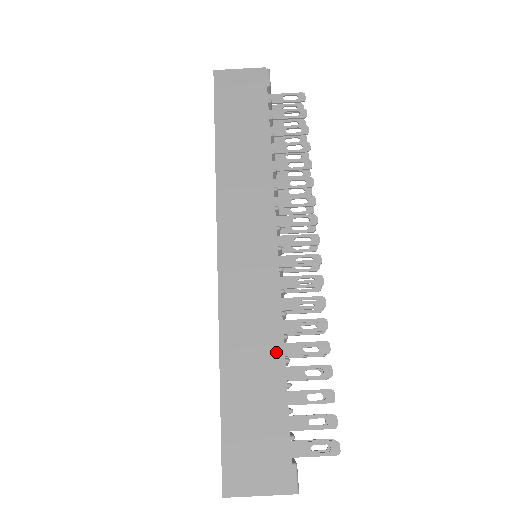
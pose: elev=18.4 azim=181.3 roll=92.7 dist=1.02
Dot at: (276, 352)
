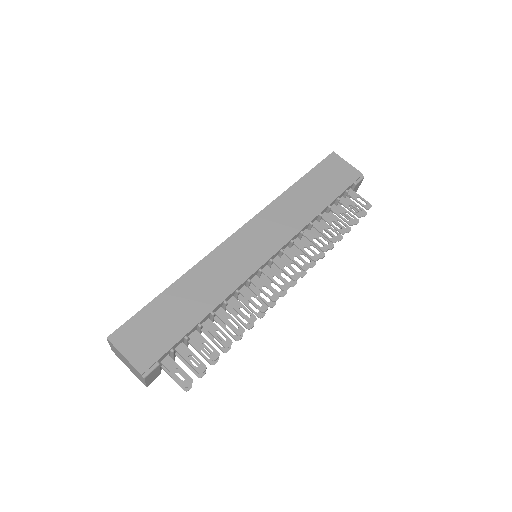
Dot at: (212, 303)
